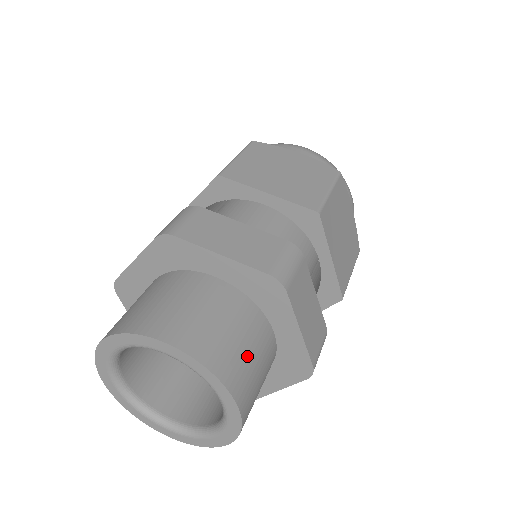
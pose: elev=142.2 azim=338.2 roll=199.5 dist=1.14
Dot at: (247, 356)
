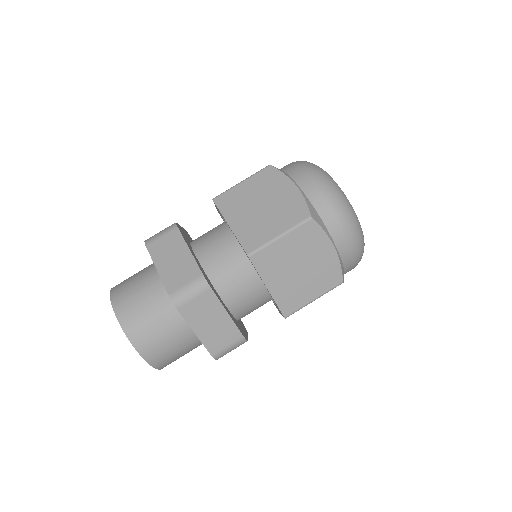
Dot at: (181, 356)
